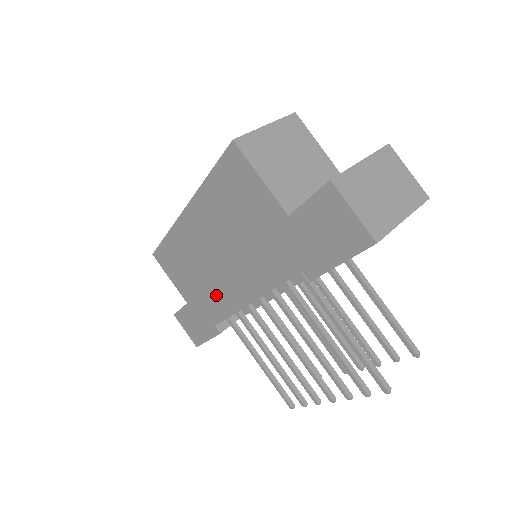
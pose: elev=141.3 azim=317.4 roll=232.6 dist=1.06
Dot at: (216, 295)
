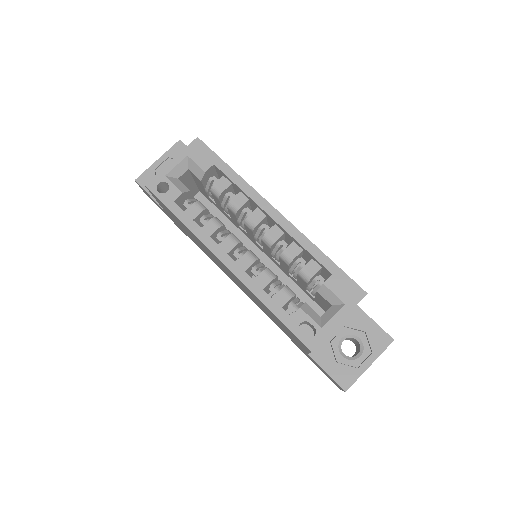
Dot at: (206, 253)
